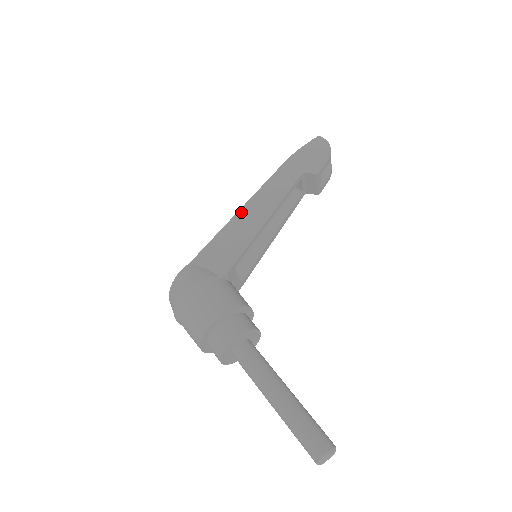
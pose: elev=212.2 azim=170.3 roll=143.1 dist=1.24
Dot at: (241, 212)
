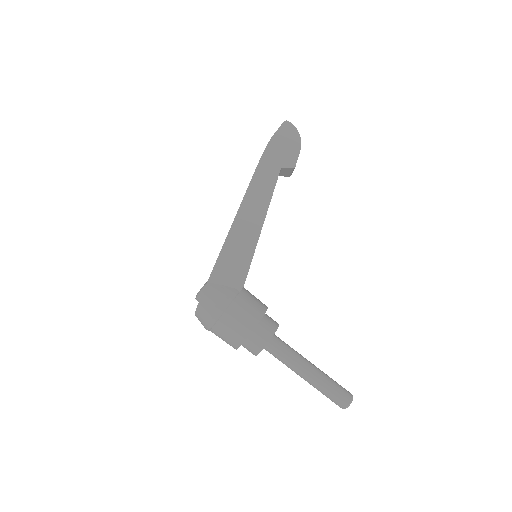
Dot at: (237, 221)
